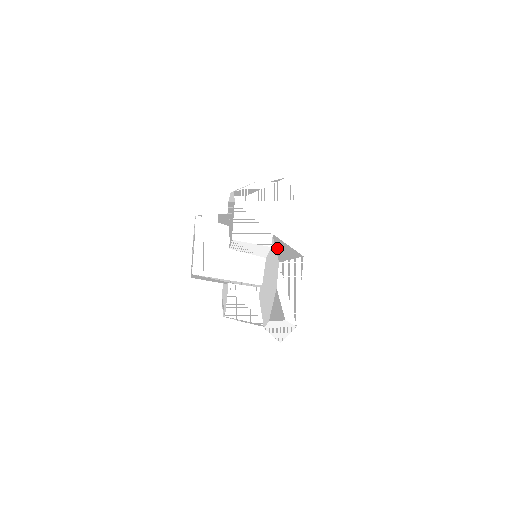
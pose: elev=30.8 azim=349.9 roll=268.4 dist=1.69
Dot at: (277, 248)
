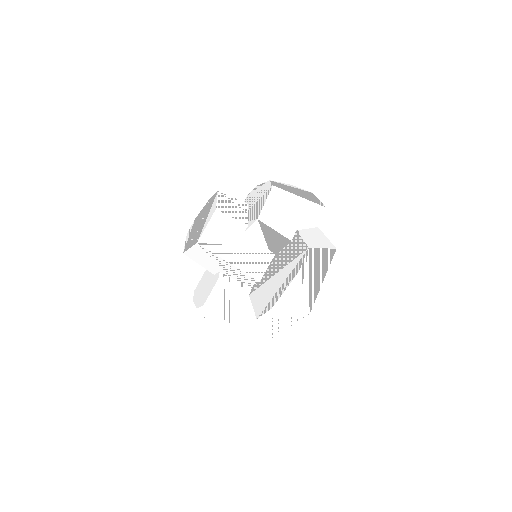
Dot at: (304, 239)
